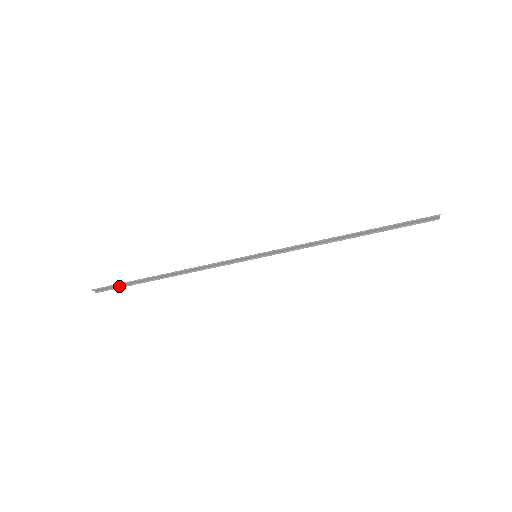
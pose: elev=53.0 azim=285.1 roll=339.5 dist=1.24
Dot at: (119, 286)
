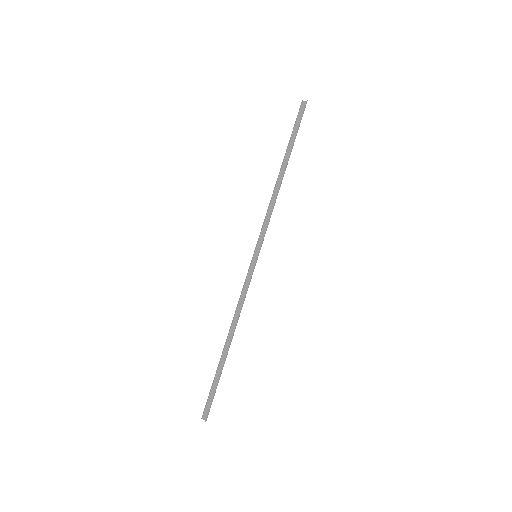
Dot at: (214, 394)
